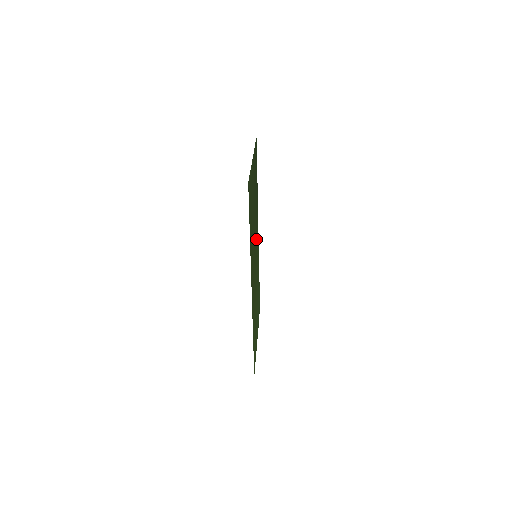
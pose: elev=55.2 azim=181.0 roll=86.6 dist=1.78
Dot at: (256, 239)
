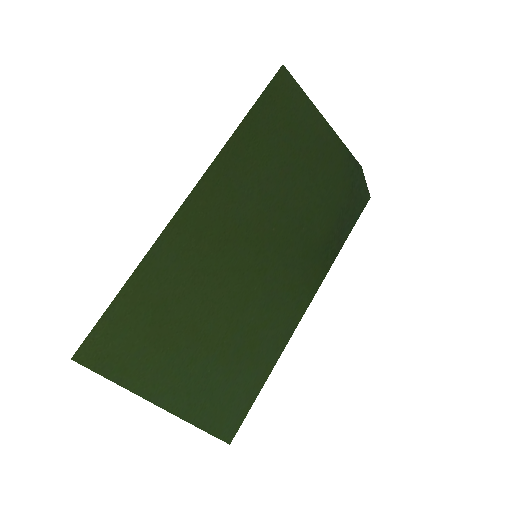
Dot at: (276, 247)
